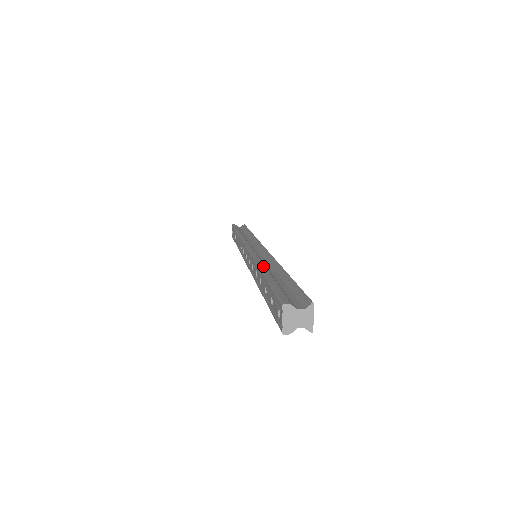
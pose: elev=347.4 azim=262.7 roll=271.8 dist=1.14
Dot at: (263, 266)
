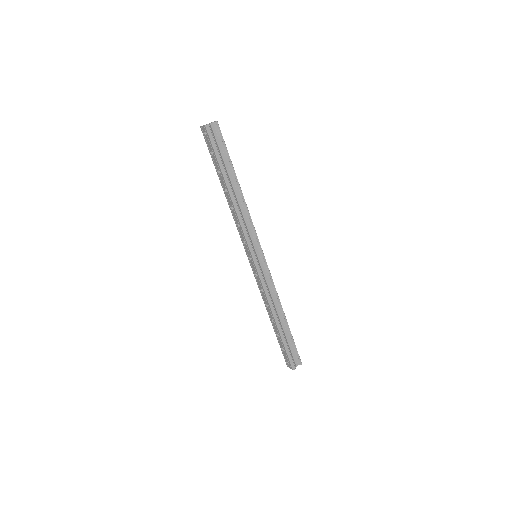
Dot at: (275, 314)
